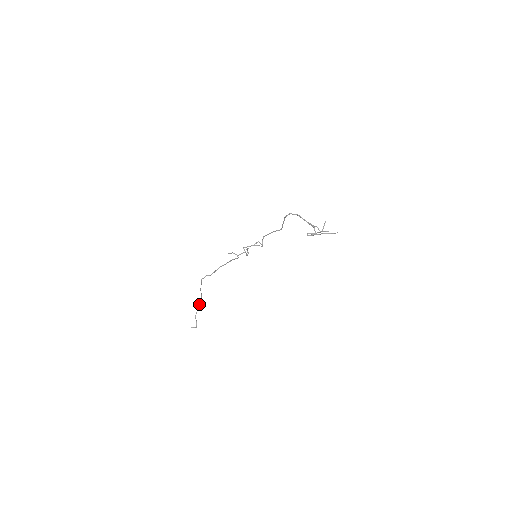
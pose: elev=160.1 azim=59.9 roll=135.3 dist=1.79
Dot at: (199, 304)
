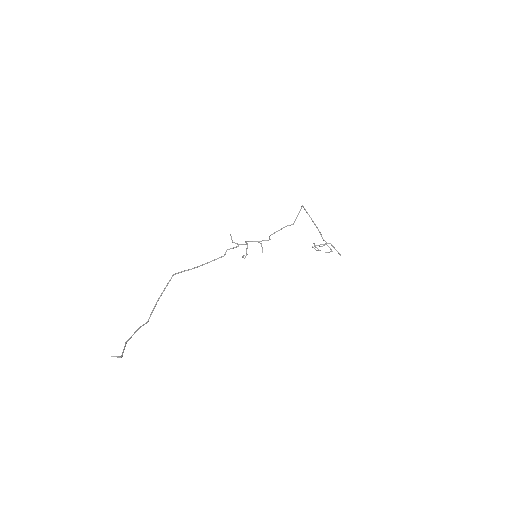
Dot at: (141, 326)
